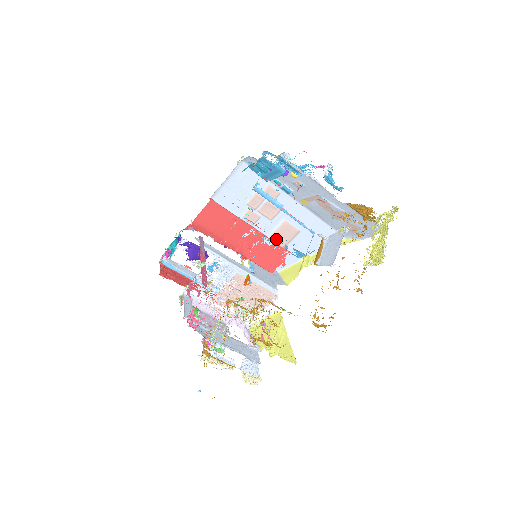
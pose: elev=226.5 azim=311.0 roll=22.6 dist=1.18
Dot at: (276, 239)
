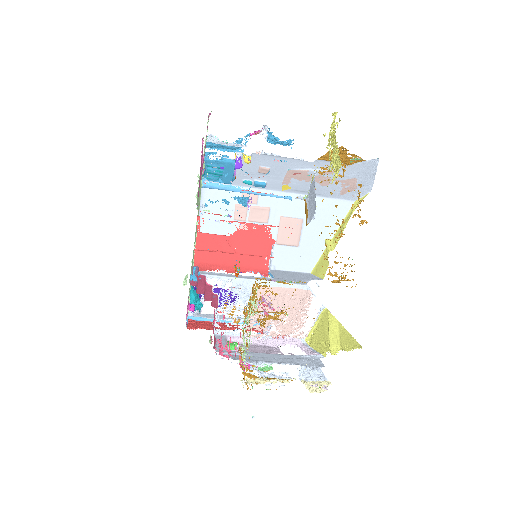
Dot at: (285, 239)
